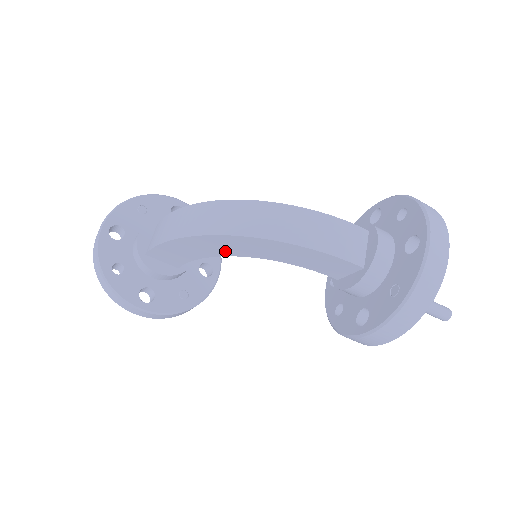
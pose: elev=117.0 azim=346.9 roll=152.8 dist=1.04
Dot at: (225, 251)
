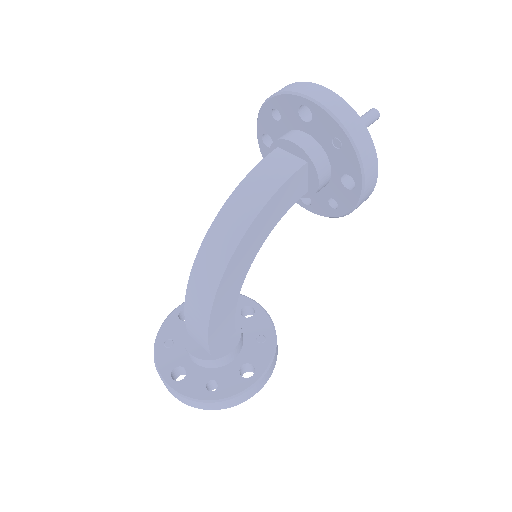
Dot at: (240, 276)
